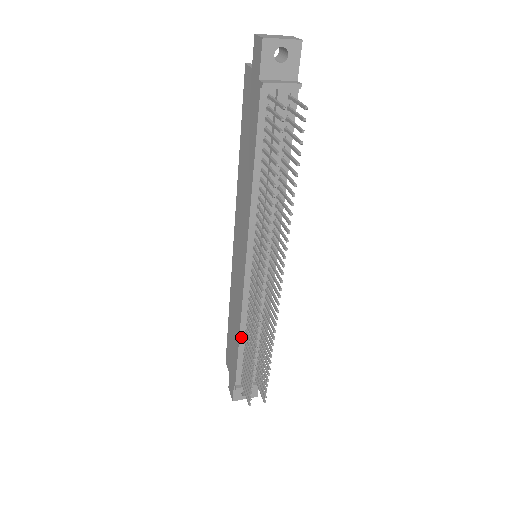
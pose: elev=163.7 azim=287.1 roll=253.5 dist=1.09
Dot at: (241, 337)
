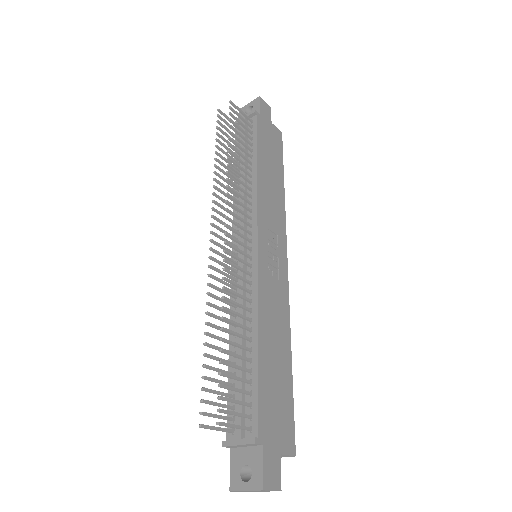
Dot at: (231, 347)
